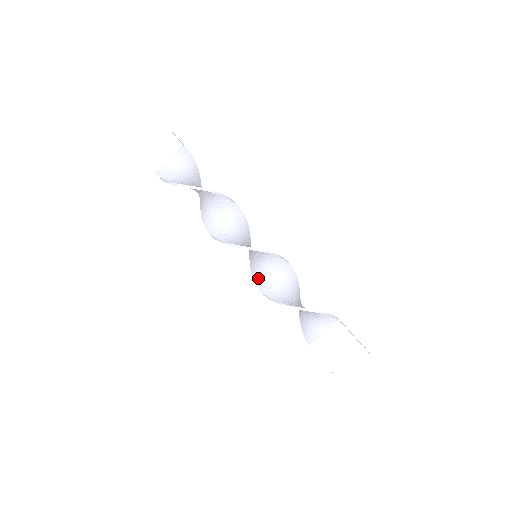
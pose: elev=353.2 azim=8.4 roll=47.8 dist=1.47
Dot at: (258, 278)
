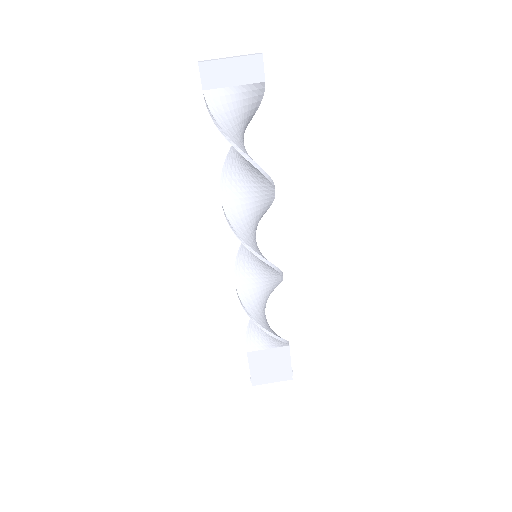
Dot at: (241, 275)
